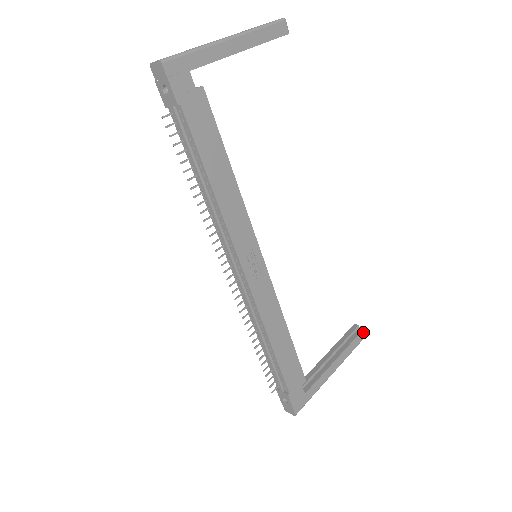
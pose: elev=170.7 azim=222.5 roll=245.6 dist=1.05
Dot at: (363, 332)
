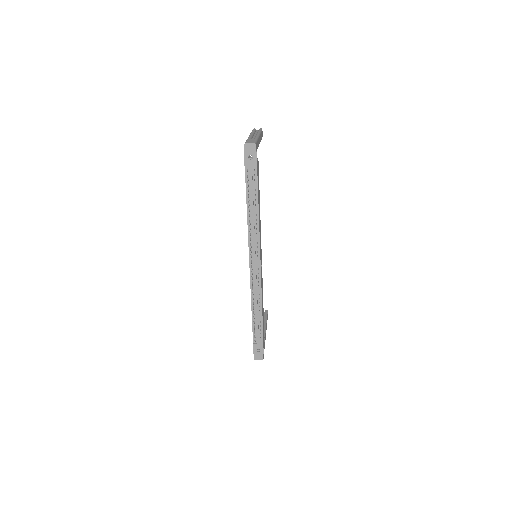
Dot at: occluded
